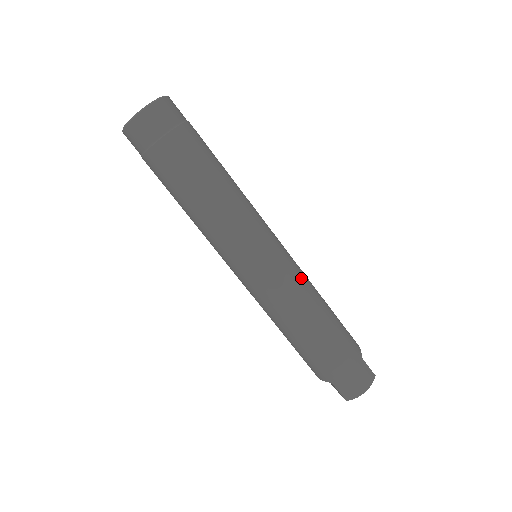
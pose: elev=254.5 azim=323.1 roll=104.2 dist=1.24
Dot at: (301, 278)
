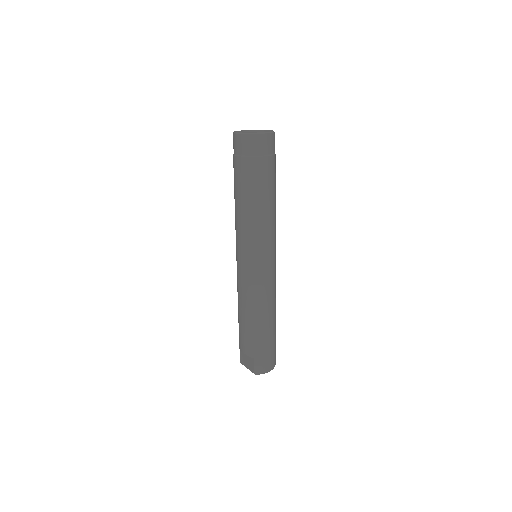
Dot at: (275, 284)
